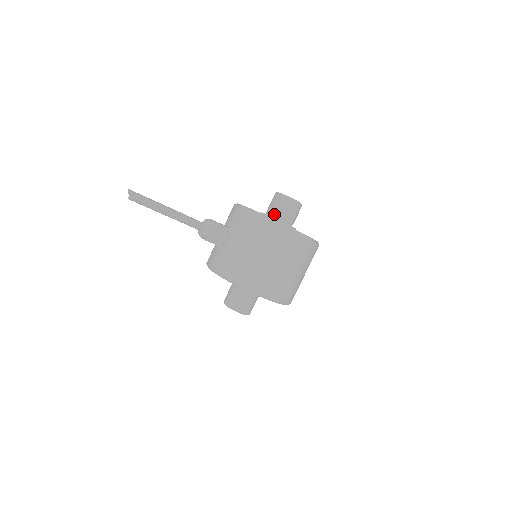
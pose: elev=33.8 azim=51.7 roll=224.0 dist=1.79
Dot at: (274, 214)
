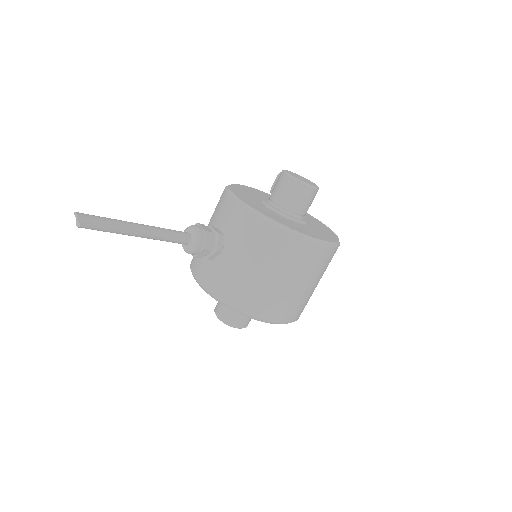
Dot at: (283, 206)
